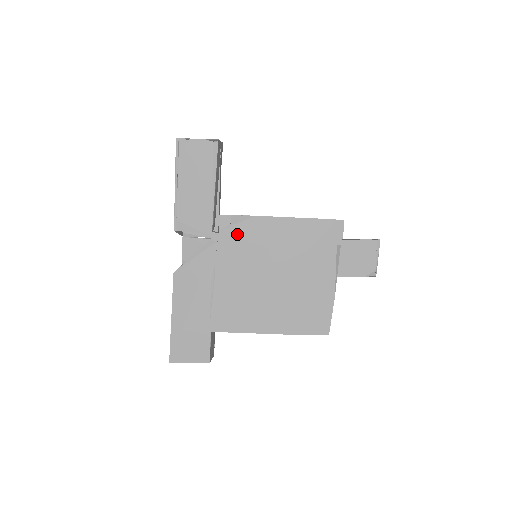
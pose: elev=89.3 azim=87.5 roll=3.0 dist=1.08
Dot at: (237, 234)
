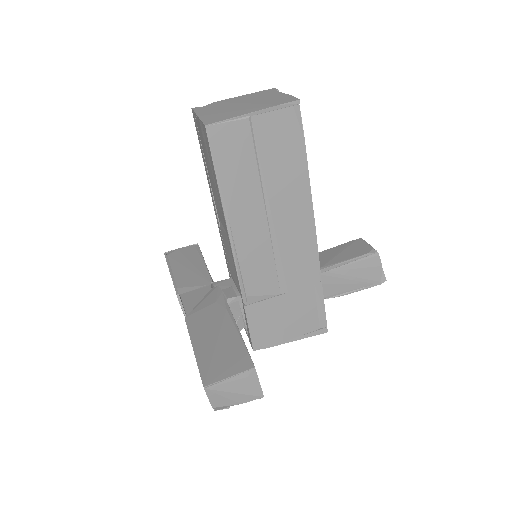
Dot at: (207, 107)
